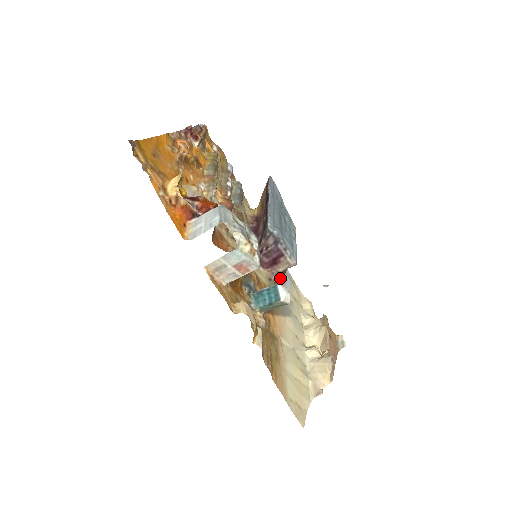
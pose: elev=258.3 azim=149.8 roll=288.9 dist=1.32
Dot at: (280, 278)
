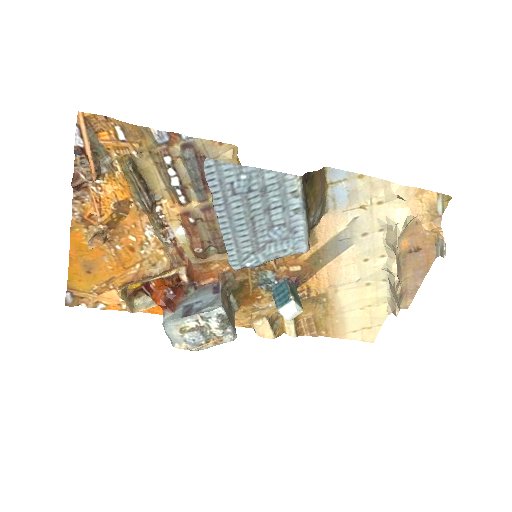
Dot at: (316, 223)
